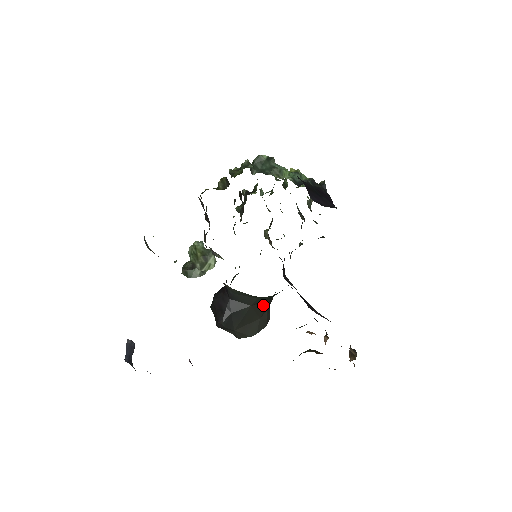
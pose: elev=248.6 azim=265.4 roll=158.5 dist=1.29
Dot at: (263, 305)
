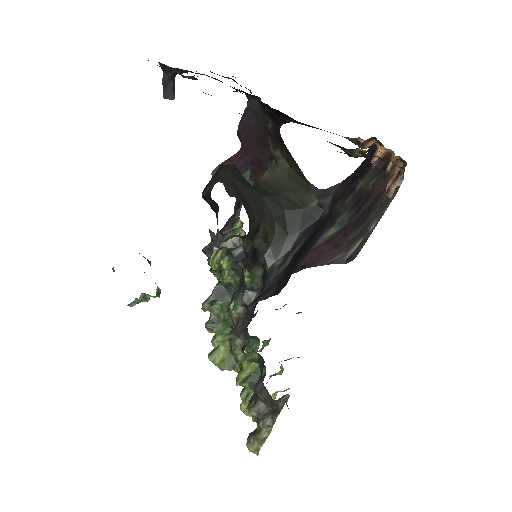
Dot at: (263, 216)
